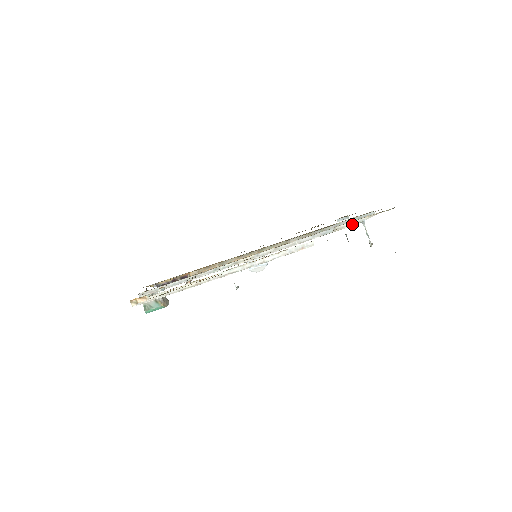
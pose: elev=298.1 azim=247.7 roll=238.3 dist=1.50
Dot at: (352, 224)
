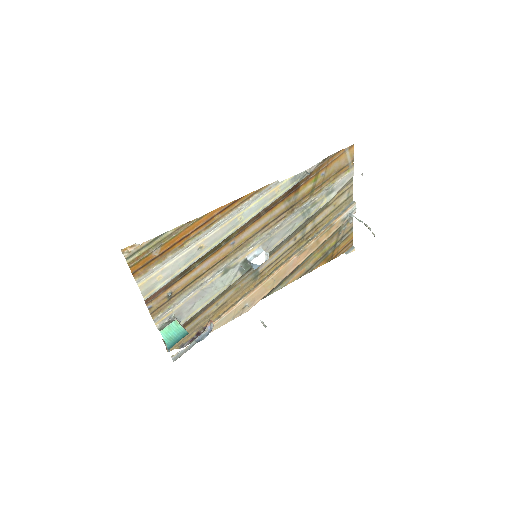
Dot at: (324, 192)
